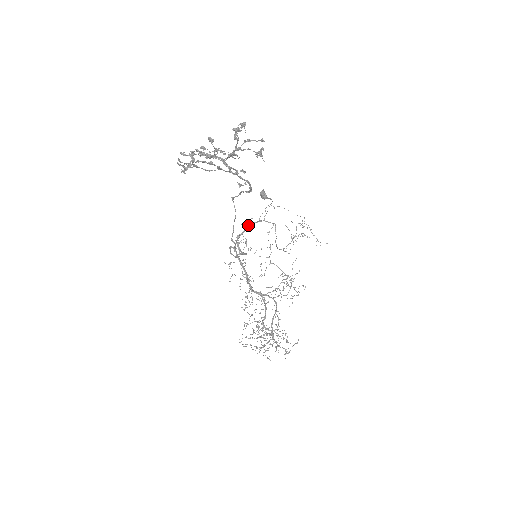
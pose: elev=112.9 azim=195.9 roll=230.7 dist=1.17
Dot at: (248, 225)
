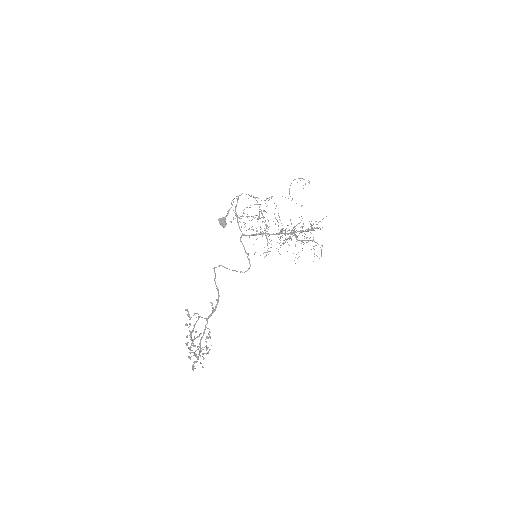
Dot at: (235, 209)
